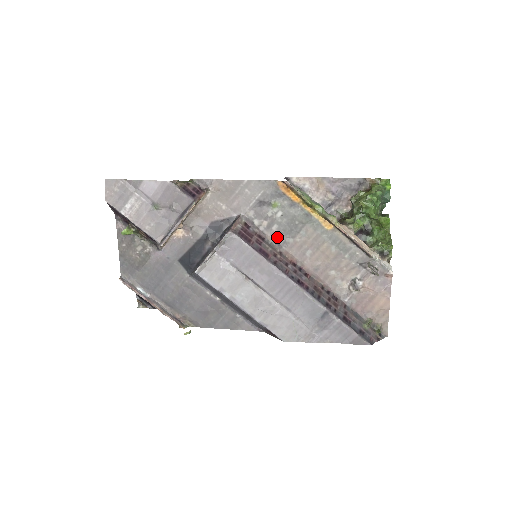
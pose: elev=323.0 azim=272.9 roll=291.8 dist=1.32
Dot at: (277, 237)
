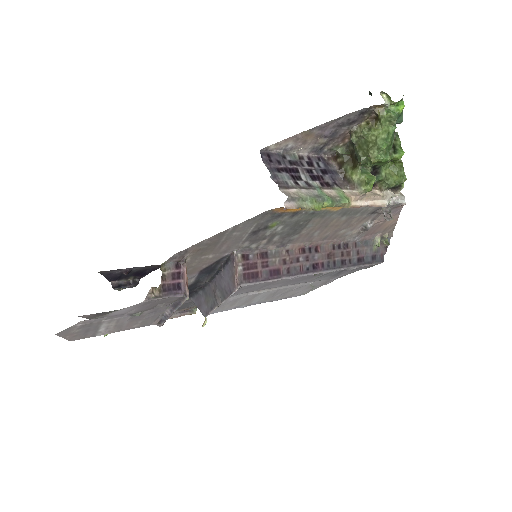
Dot at: (280, 242)
